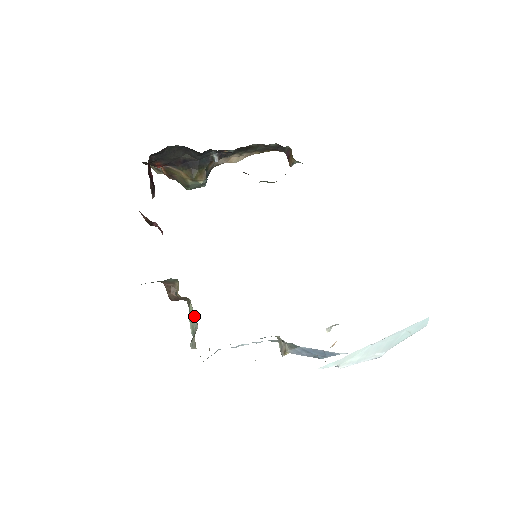
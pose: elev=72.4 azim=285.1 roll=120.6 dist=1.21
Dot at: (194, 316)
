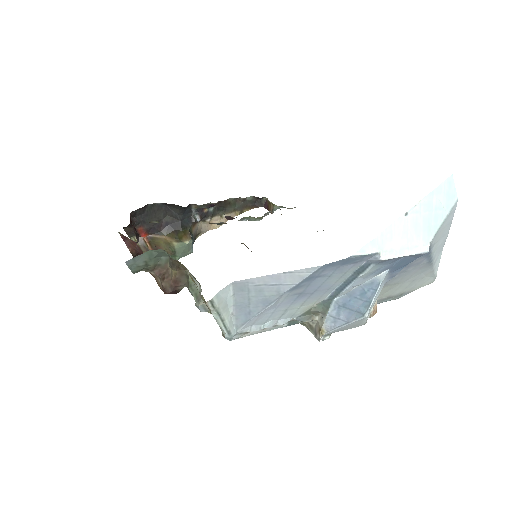
Dot at: occluded
